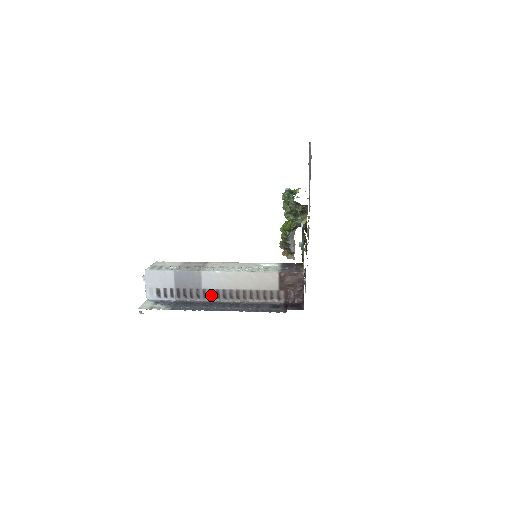
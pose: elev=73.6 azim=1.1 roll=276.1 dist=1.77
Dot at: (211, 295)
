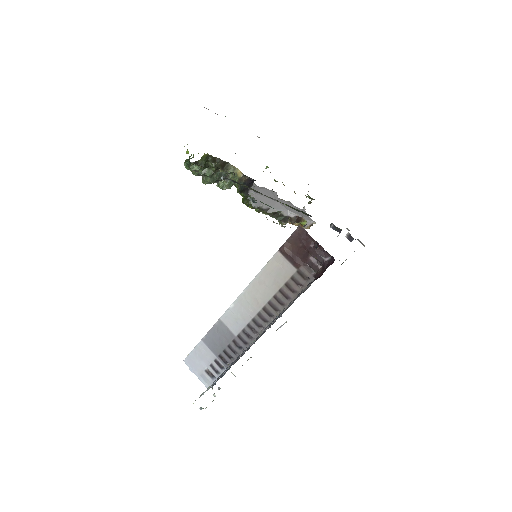
Dot at: (249, 336)
